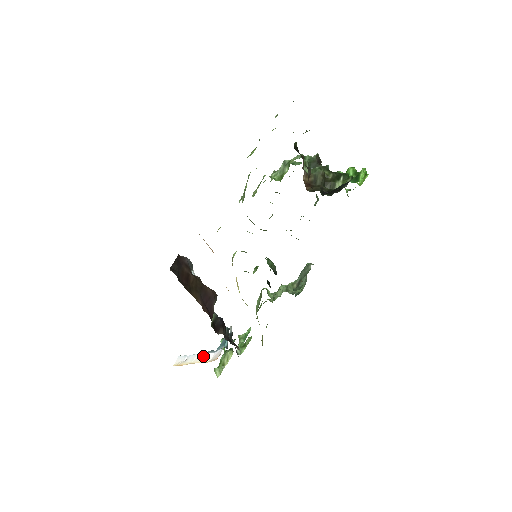
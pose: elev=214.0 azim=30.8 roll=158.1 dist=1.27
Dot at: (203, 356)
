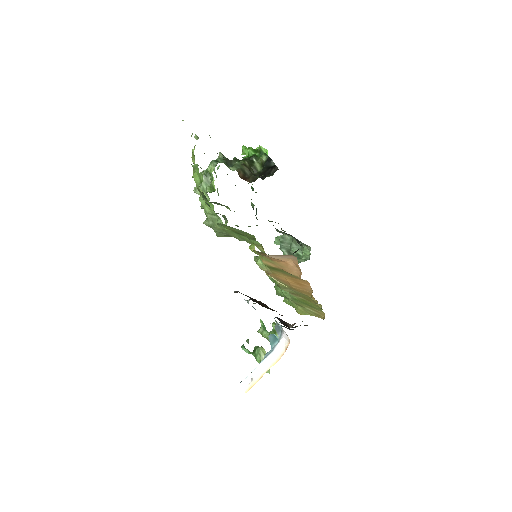
Dot at: (266, 362)
